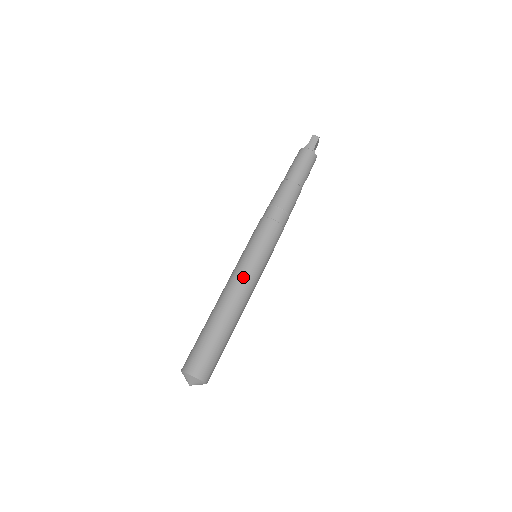
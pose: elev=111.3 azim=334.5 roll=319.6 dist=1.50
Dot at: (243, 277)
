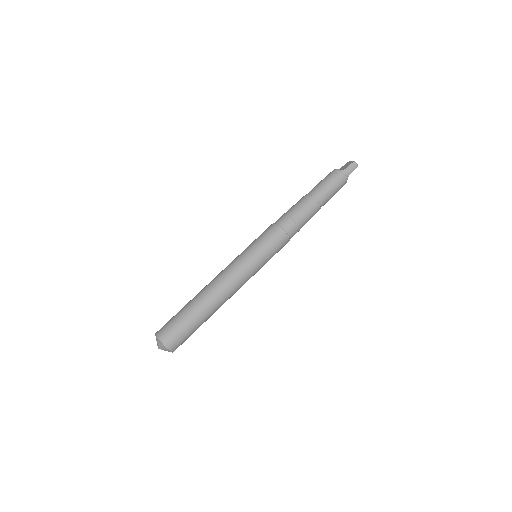
Dot at: (240, 276)
